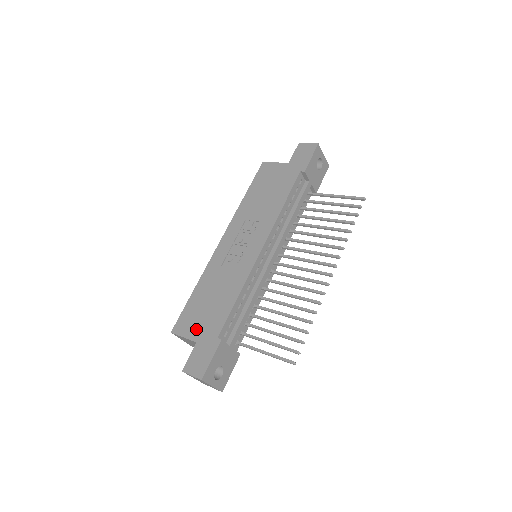
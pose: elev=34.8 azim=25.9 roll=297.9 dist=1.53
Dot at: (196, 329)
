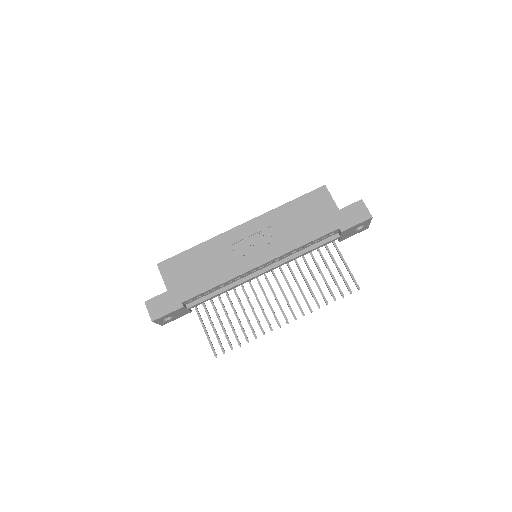
Dot at: (174, 280)
